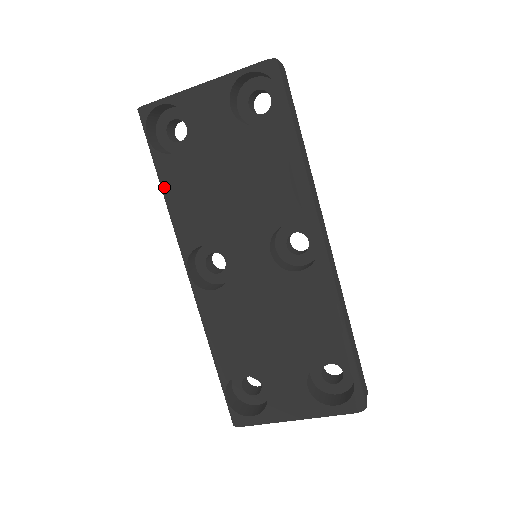
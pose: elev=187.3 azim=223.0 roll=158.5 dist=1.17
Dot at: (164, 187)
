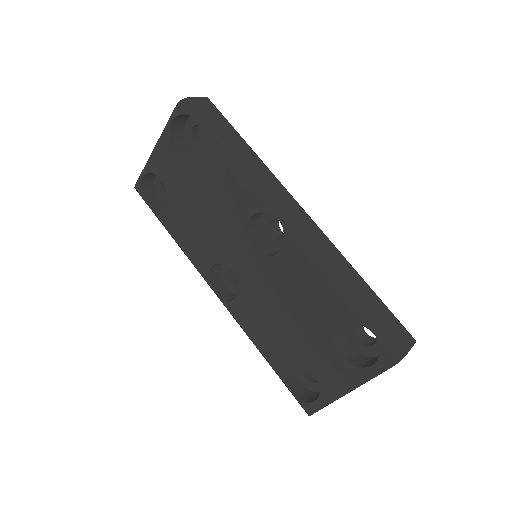
Dot at: (171, 235)
